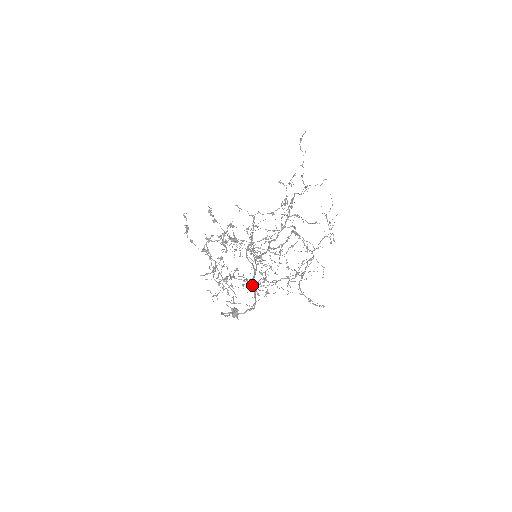
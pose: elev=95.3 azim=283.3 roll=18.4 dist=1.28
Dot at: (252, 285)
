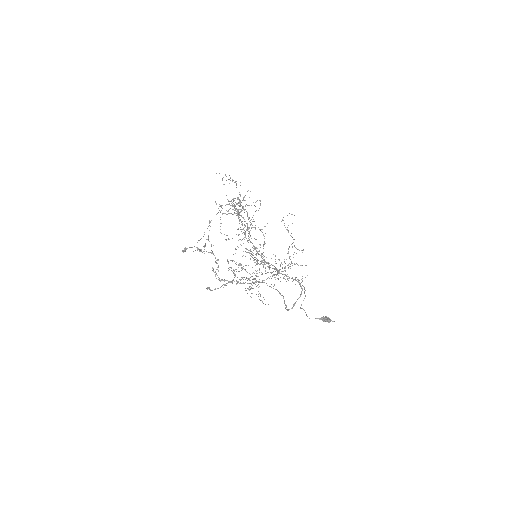
Dot at: (236, 249)
